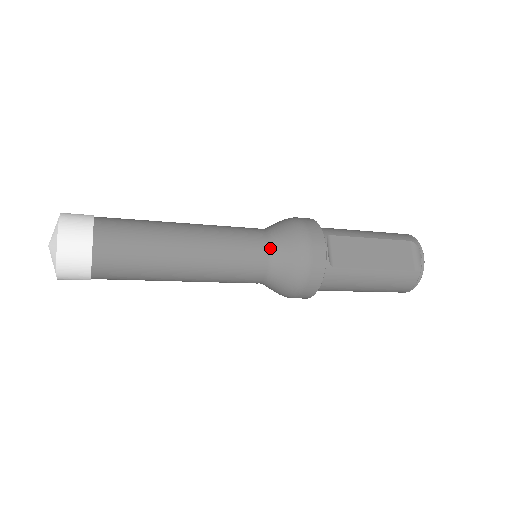
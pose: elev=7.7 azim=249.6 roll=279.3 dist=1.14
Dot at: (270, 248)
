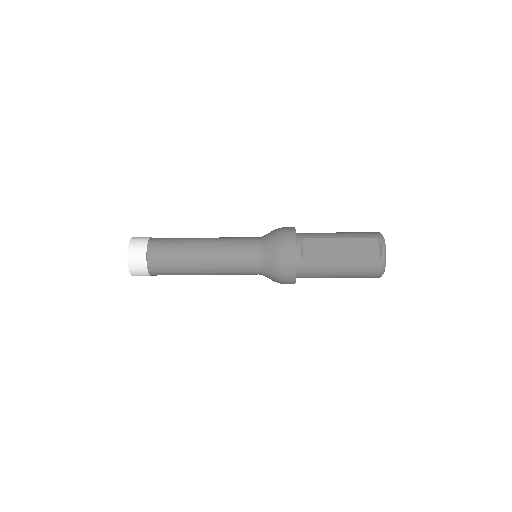
Dot at: (259, 250)
